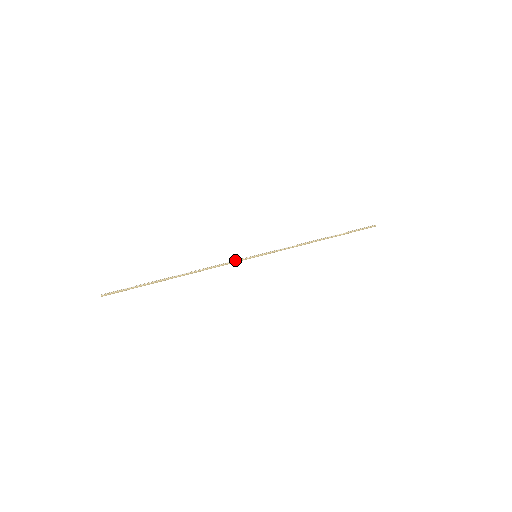
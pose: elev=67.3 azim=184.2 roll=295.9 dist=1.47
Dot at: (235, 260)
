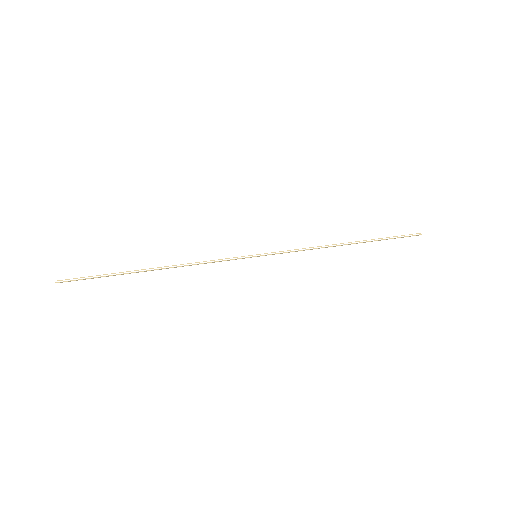
Dot at: (229, 258)
